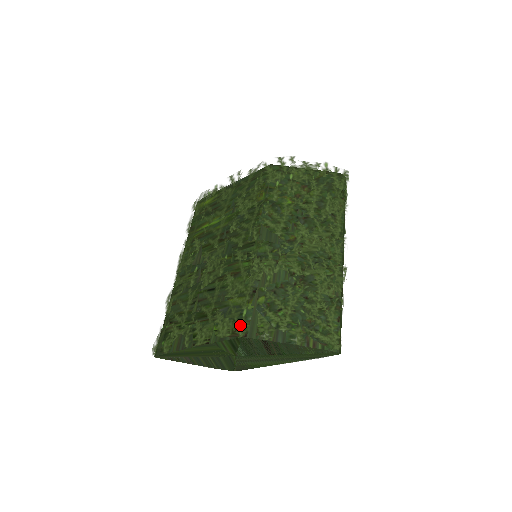
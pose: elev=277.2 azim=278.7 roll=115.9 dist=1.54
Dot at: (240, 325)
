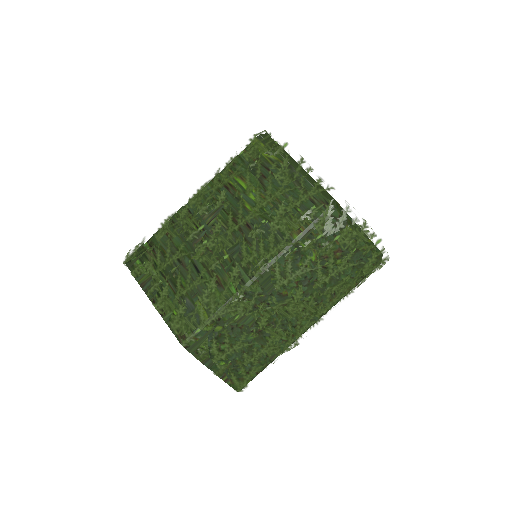
Dot at: (188, 338)
